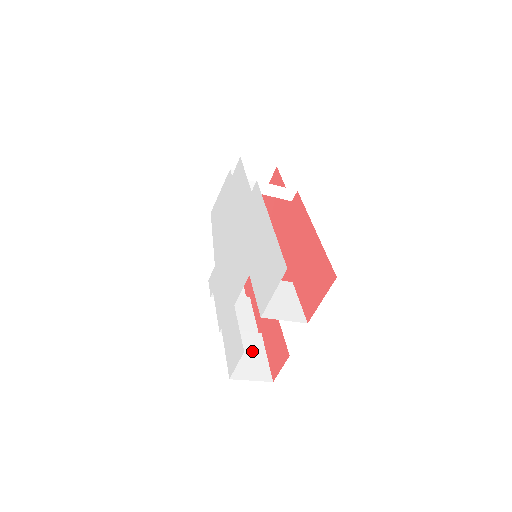
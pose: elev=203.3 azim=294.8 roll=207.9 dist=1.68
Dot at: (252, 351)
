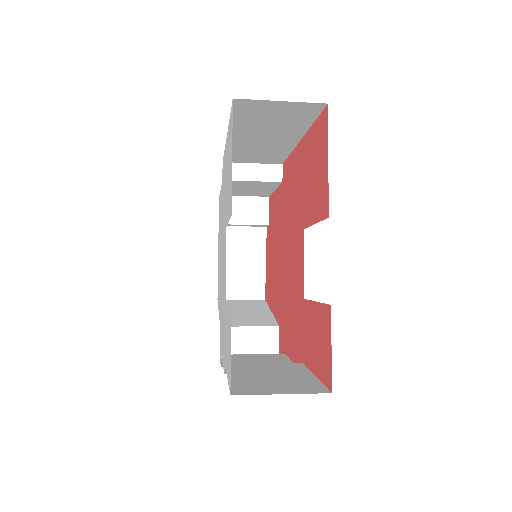
Dot at: (283, 374)
